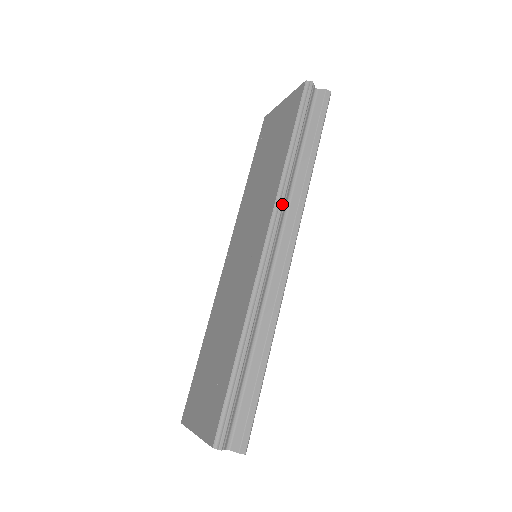
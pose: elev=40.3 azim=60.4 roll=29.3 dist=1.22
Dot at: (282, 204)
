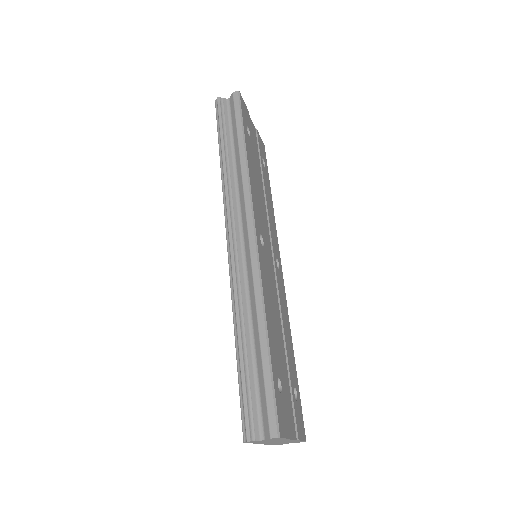
Dot at: (228, 199)
